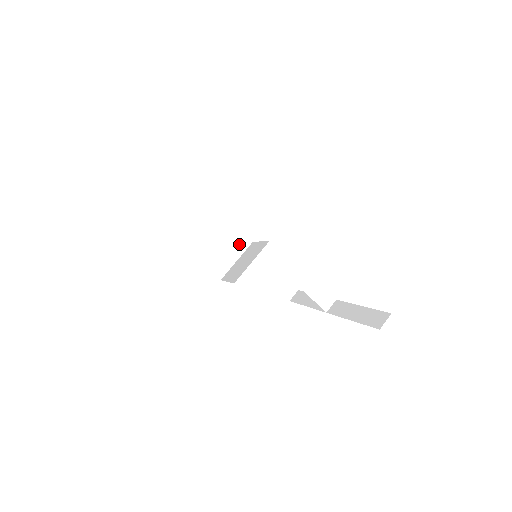
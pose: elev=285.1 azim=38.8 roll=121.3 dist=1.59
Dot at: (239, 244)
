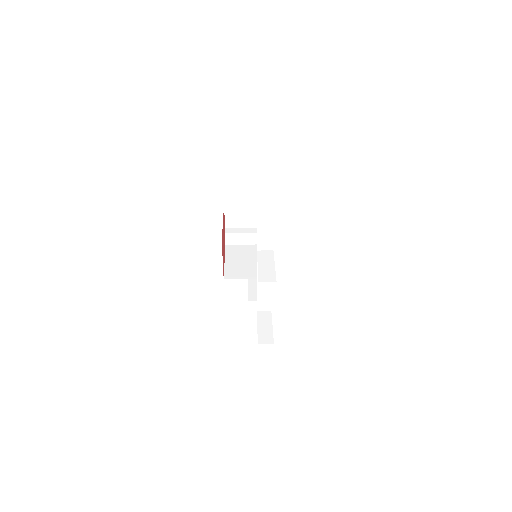
Dot at: occluded
